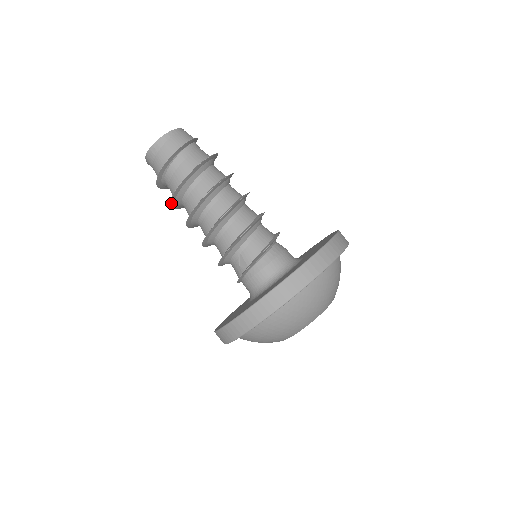
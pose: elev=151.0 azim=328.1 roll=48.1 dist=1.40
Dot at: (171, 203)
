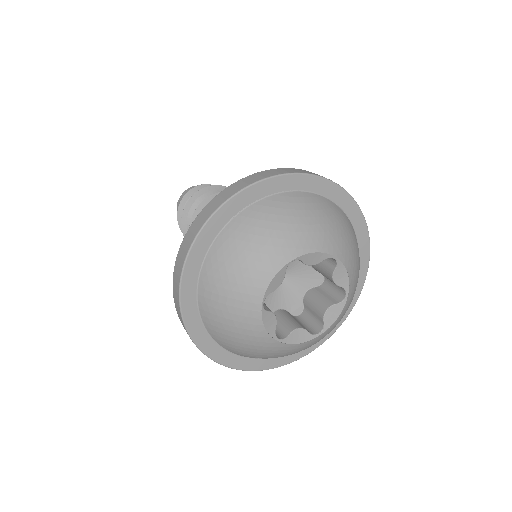
Dot at: occluded
